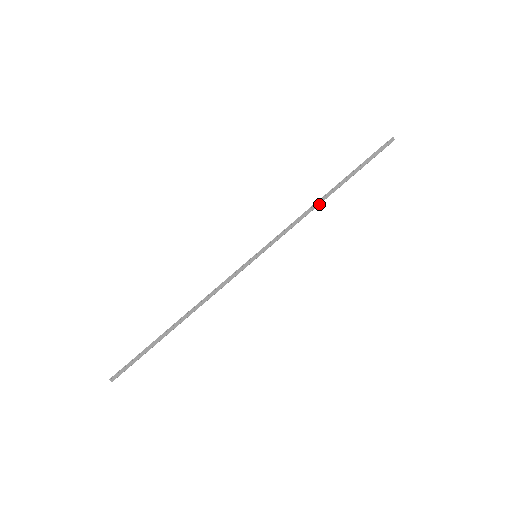
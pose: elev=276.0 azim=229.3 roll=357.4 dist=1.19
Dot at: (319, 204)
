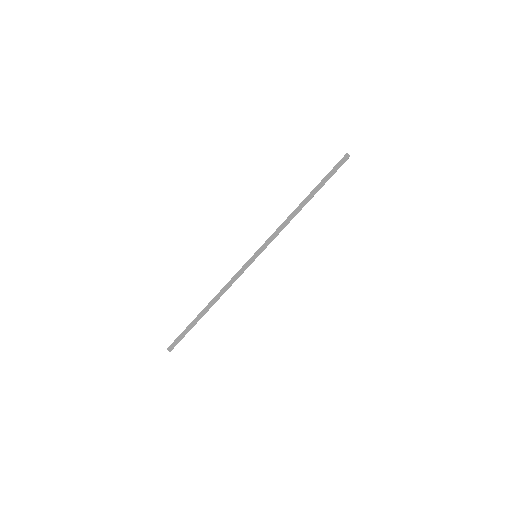
Dot at: (296, 212)
